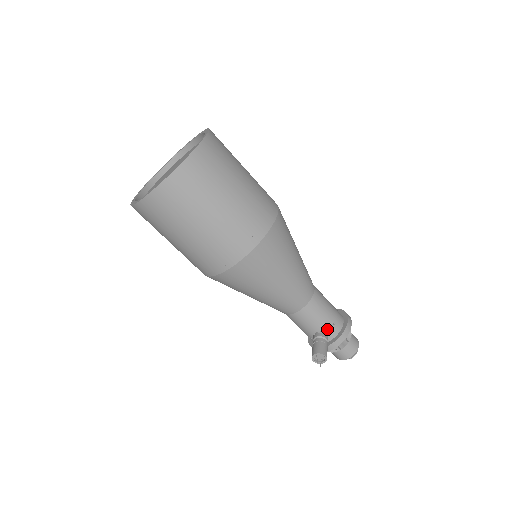
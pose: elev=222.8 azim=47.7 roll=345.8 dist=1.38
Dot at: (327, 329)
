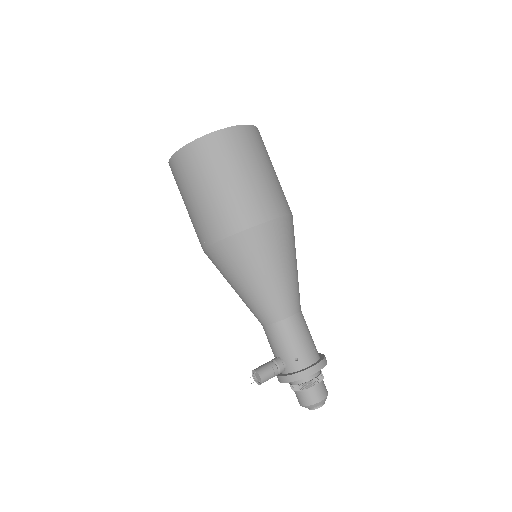
Dot at: (287, 359)
